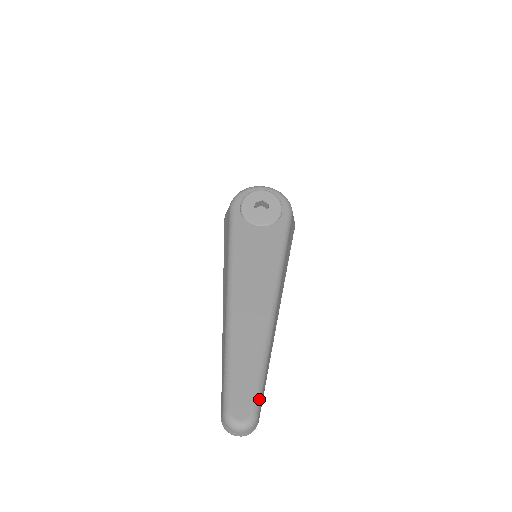
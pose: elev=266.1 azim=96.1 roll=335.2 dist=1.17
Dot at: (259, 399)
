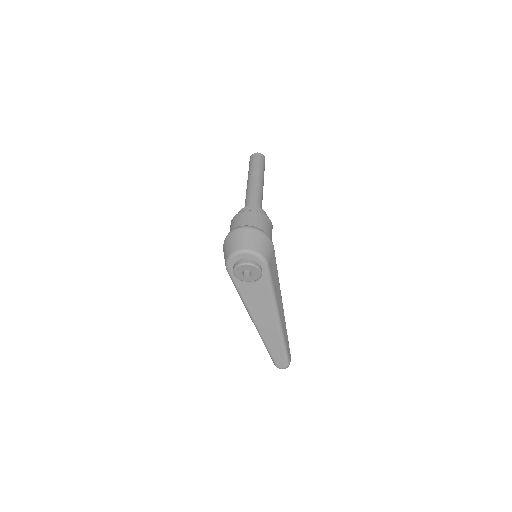
Dot at: (288, 359)
